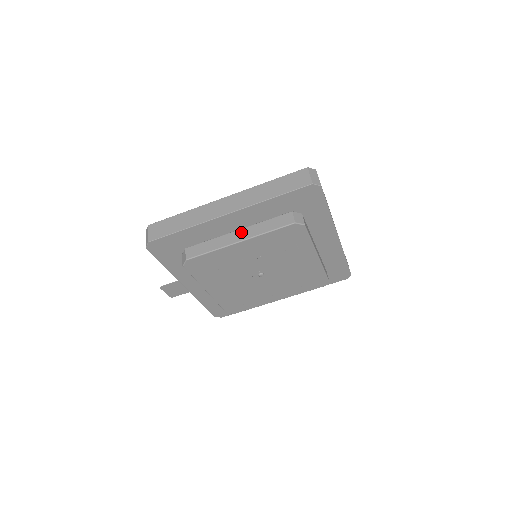
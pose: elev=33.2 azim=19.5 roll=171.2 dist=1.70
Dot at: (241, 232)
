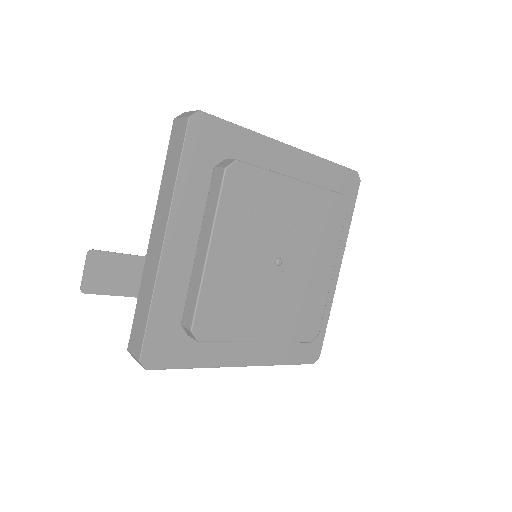
Dot at: occluded
